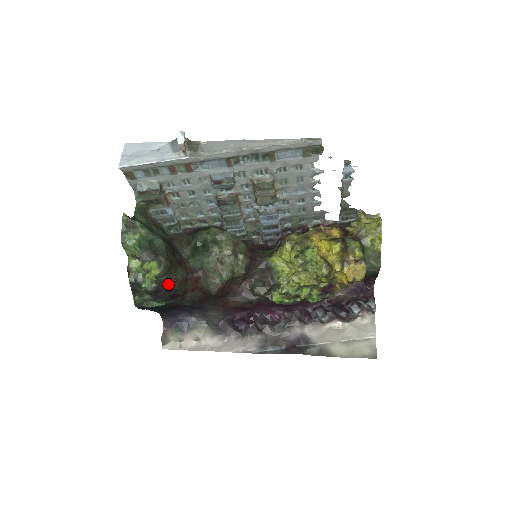
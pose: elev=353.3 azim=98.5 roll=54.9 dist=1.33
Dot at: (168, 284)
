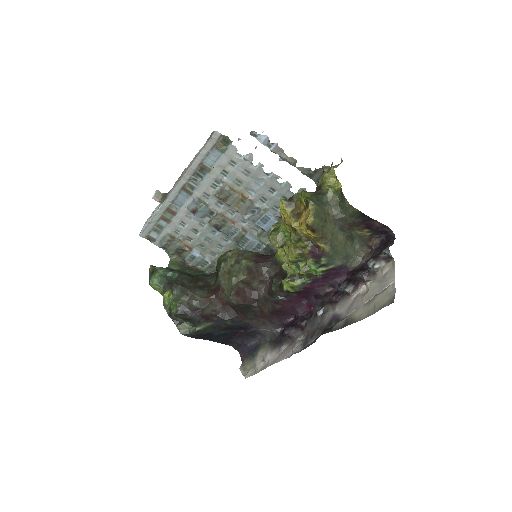
Dot at: (189, 305)
